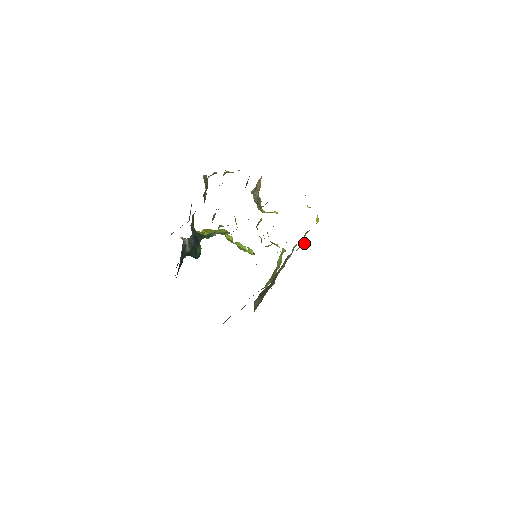
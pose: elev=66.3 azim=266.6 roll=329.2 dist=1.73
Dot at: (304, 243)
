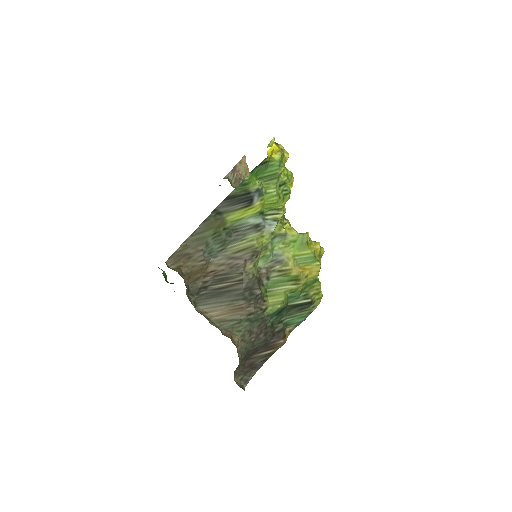
Dot at: (245, 192)
